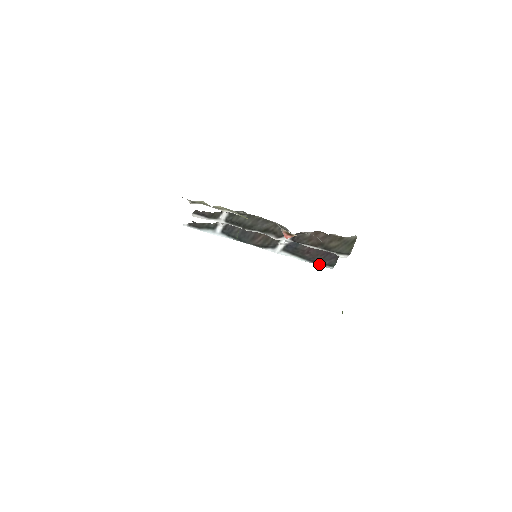
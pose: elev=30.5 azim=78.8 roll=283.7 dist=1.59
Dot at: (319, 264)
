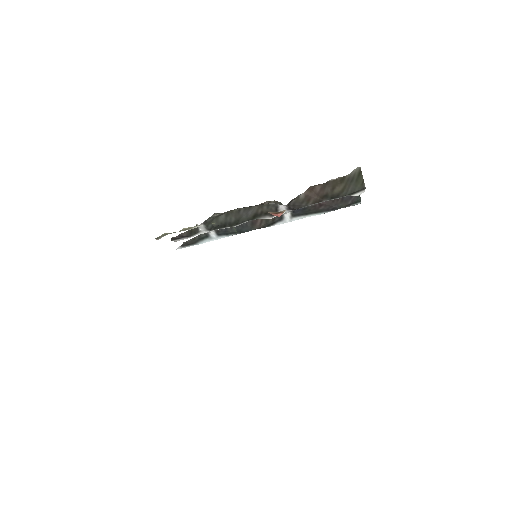
Dot at: occluded
